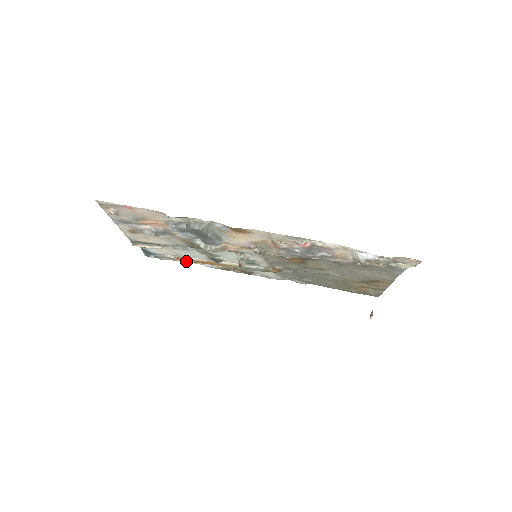
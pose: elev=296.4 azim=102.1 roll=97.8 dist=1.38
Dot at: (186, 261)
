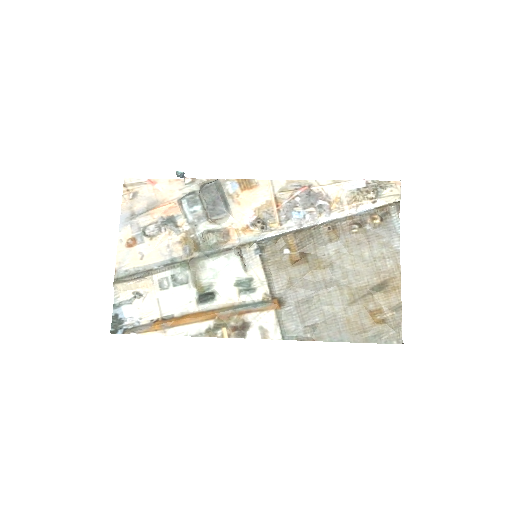
Dot at: (165, 322)
